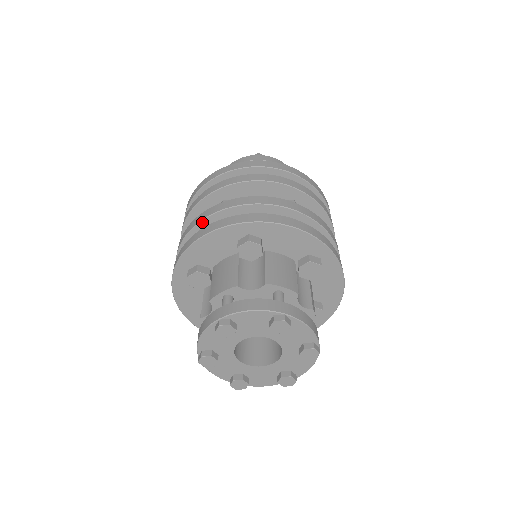
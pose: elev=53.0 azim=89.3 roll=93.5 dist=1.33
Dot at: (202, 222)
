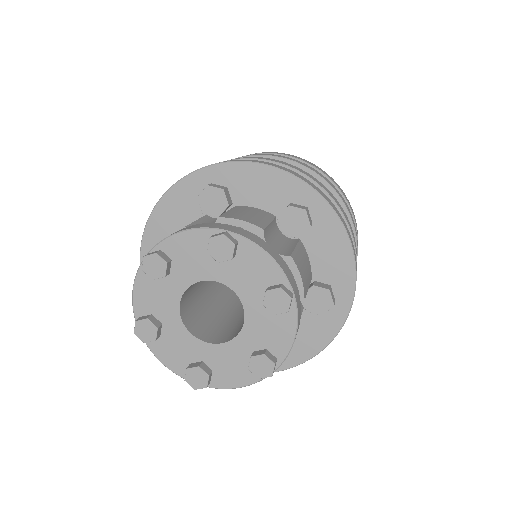
Dot at: occluded
